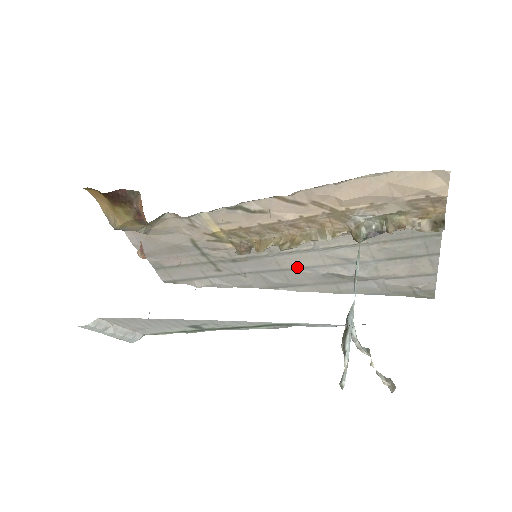
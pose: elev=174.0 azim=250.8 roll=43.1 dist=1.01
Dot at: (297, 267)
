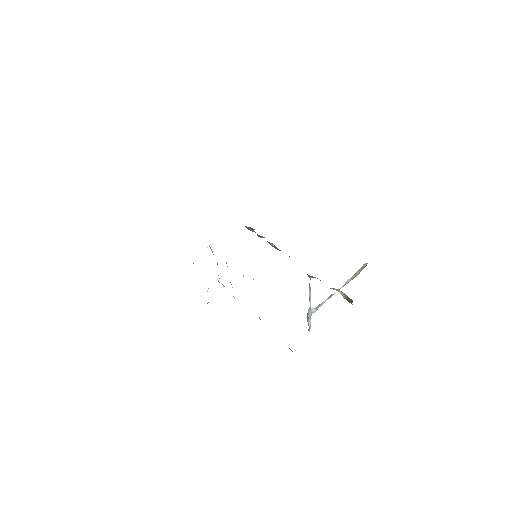
Dot at: occluded
